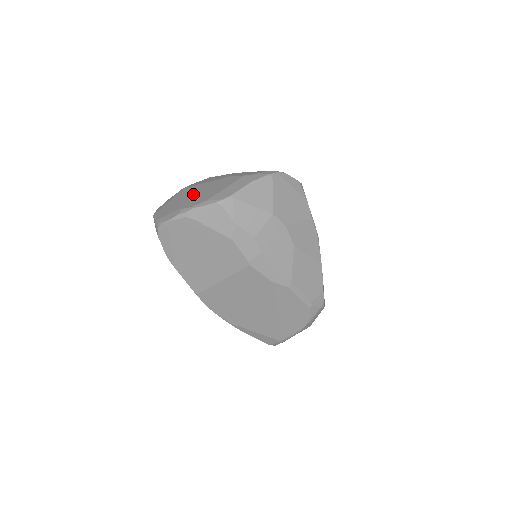
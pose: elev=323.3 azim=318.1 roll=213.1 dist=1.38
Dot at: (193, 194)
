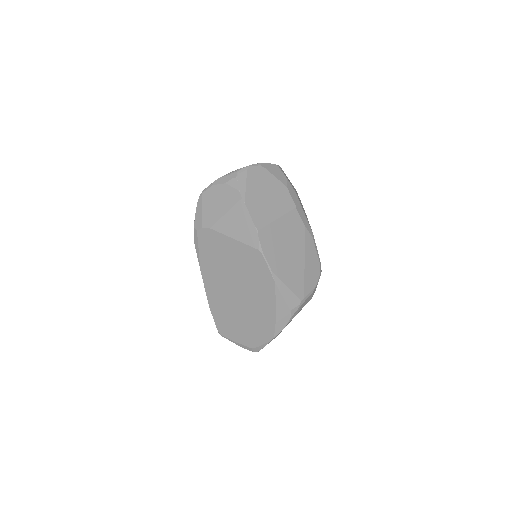
Dot at: occluded
